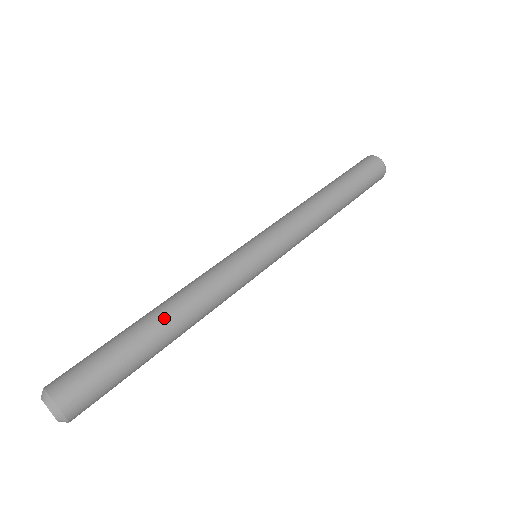
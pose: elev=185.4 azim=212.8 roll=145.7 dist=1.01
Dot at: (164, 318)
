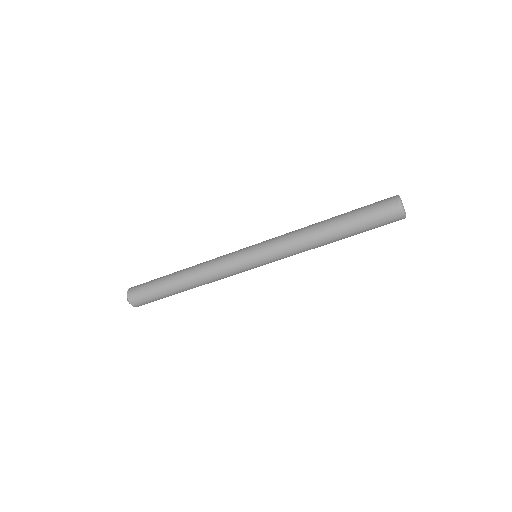
Dot at: (182, 276)
